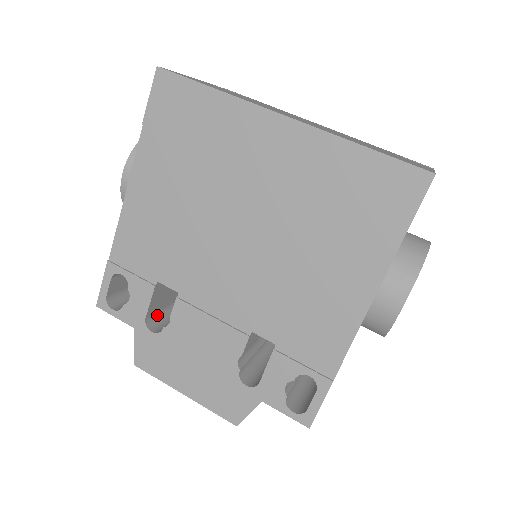
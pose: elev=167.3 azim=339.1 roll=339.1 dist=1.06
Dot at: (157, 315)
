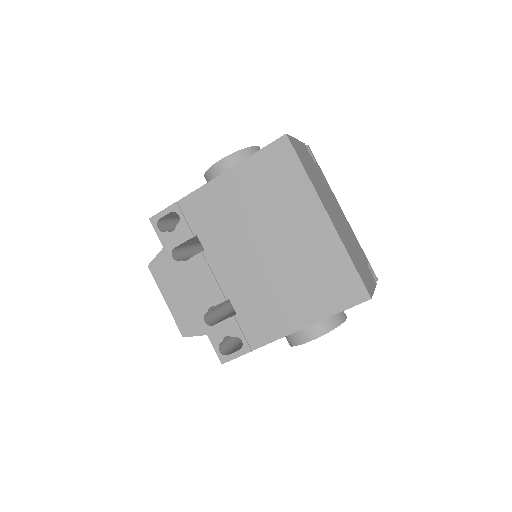
Dot at: (179, 248)
